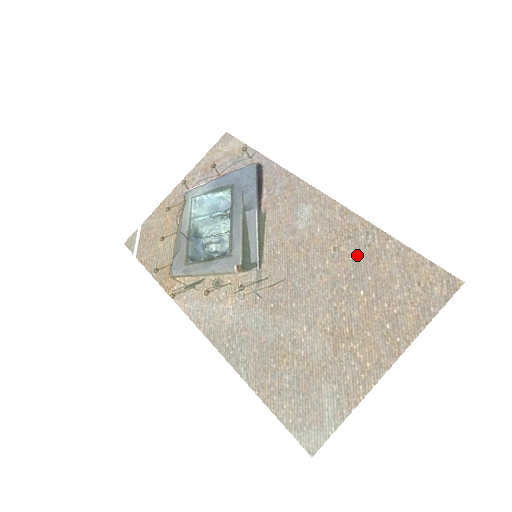
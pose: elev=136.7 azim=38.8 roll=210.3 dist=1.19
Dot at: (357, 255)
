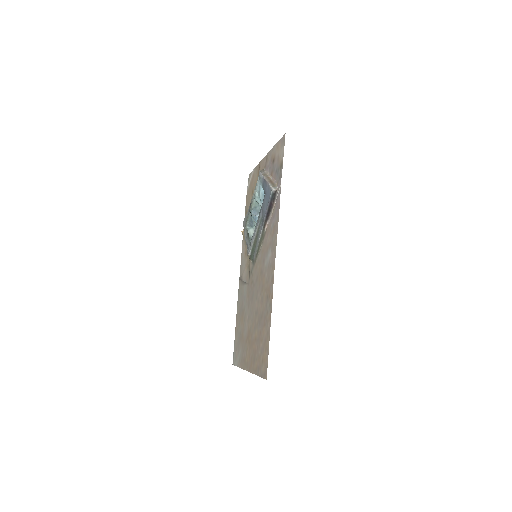
Dot at: (264, 311)
